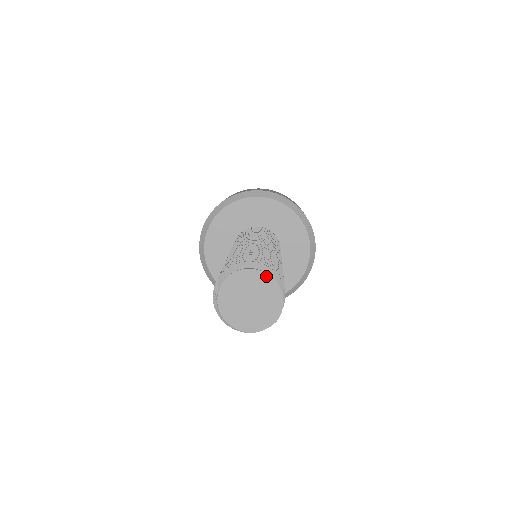
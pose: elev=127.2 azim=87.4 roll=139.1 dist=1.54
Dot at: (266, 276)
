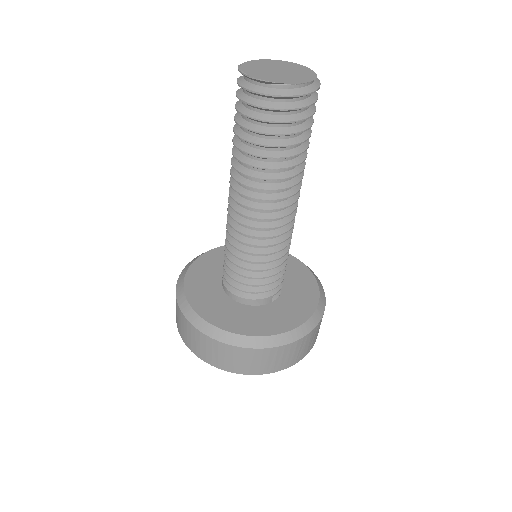
Dot at: (313, 73)
